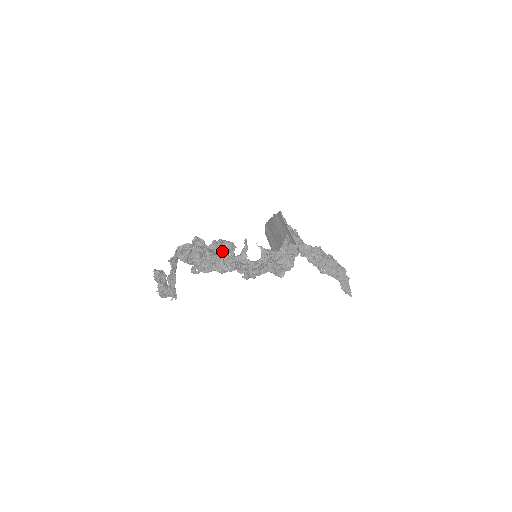
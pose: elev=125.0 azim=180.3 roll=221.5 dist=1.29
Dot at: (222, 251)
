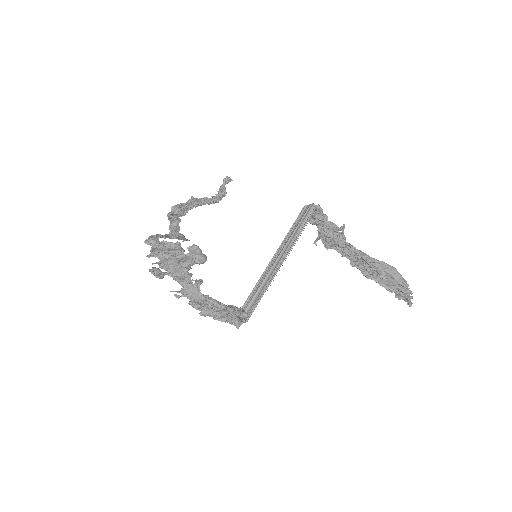
Dot at: (181, 268)
